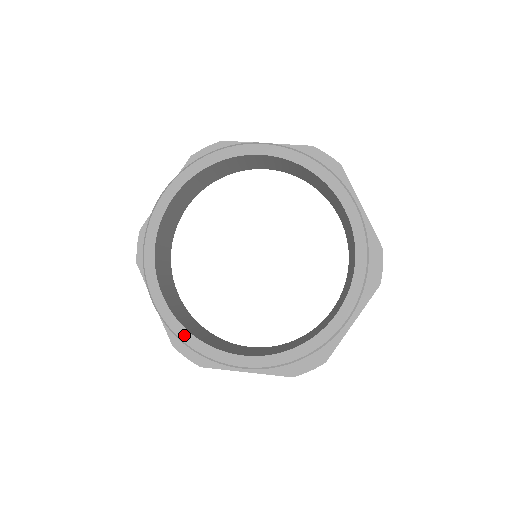
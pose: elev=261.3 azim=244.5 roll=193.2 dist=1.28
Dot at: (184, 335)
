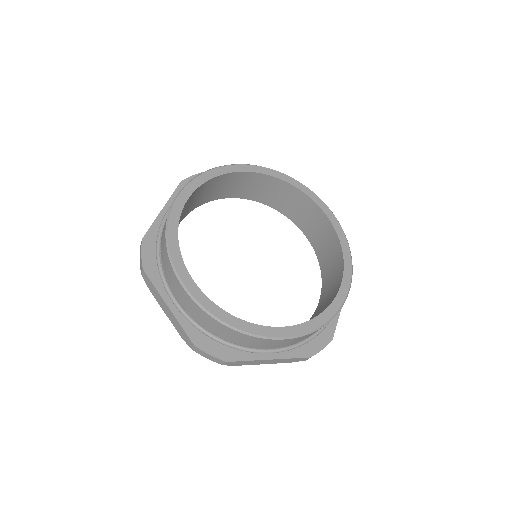
Dot at: (173, 230)
